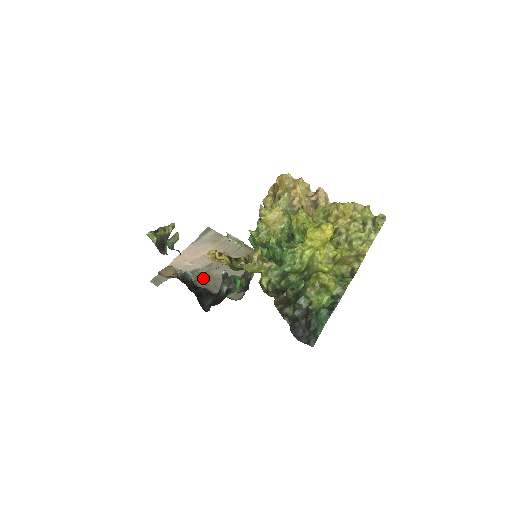
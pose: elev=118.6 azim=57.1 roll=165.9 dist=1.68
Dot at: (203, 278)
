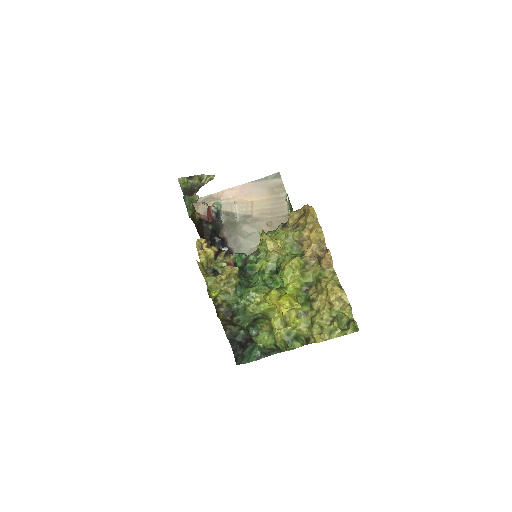
Dot at: (231, 226)
